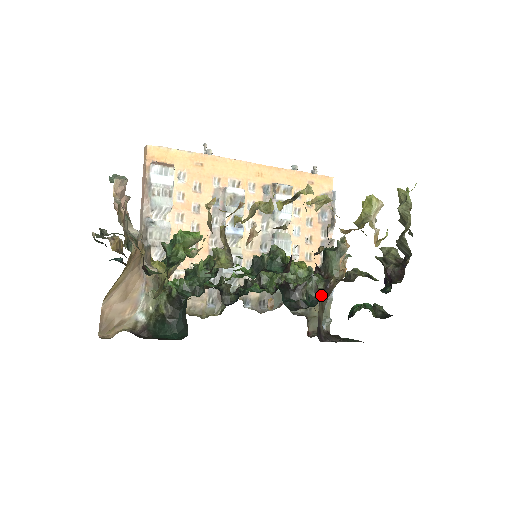
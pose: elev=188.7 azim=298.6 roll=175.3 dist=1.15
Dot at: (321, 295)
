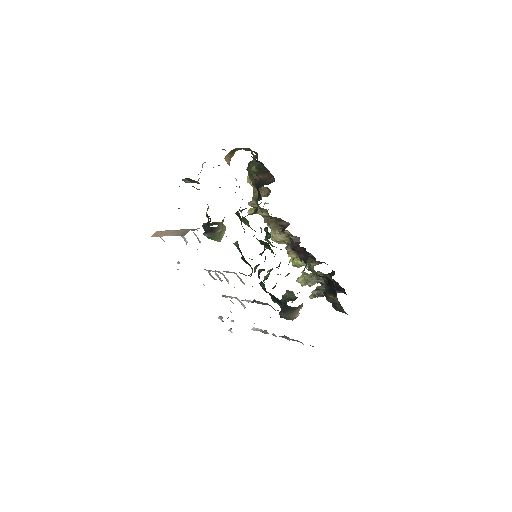
Dot at: (305, 267)
